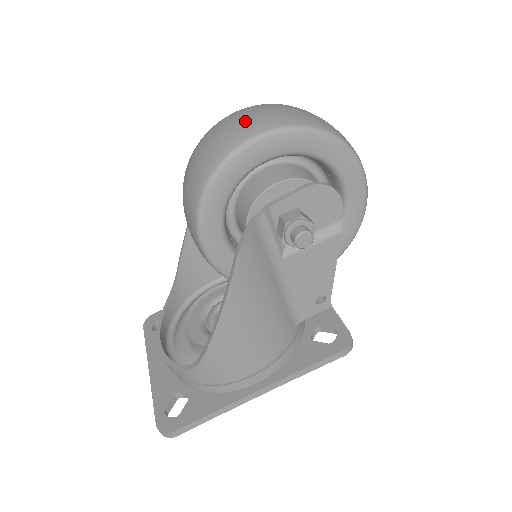
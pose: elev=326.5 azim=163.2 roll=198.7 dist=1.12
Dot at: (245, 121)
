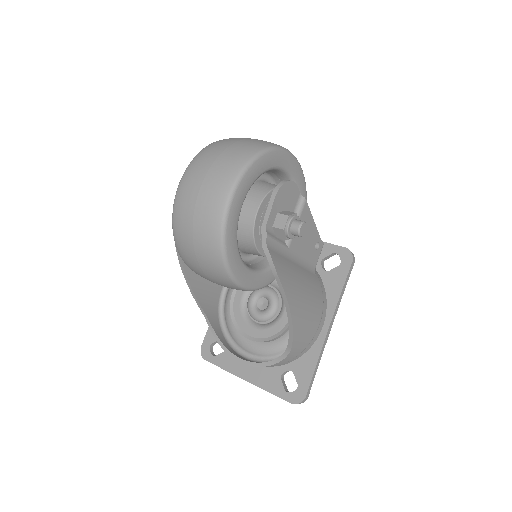
Dot at: (206, 190)
